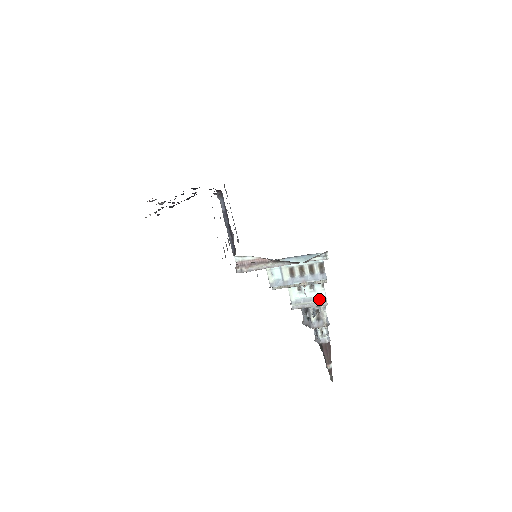
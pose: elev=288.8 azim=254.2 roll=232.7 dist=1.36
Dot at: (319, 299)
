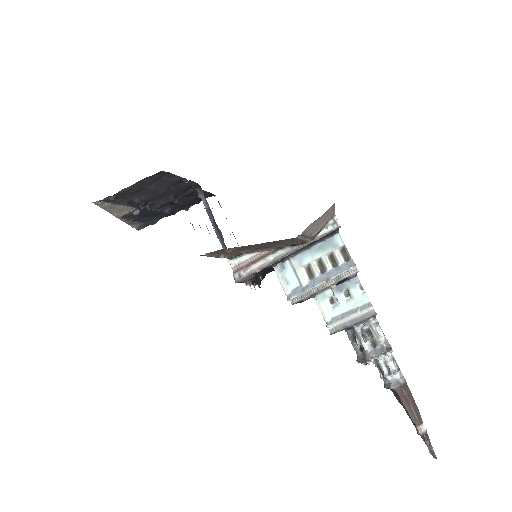
Dot at: (361, 308)
